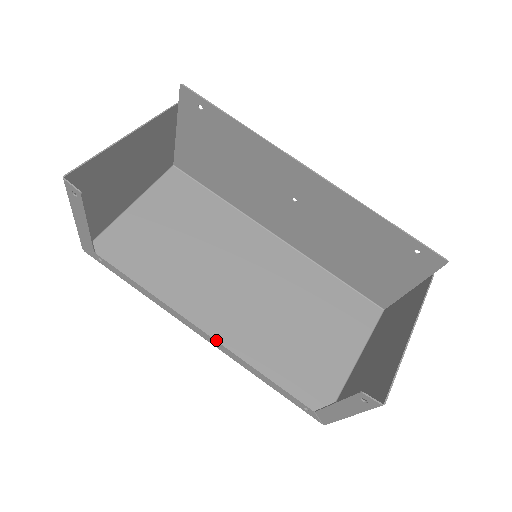
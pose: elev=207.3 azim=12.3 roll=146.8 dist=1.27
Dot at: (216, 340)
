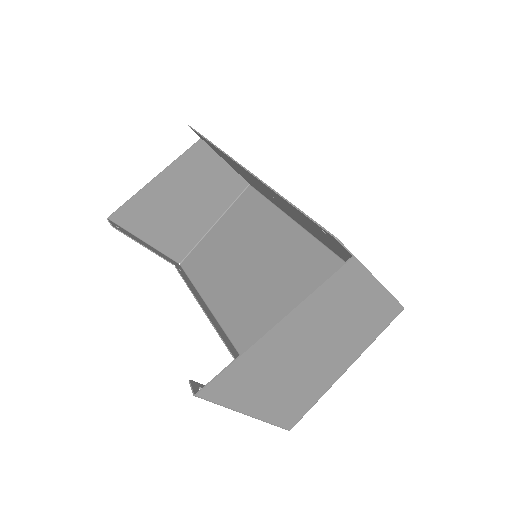
Dot at: (218, 333)
